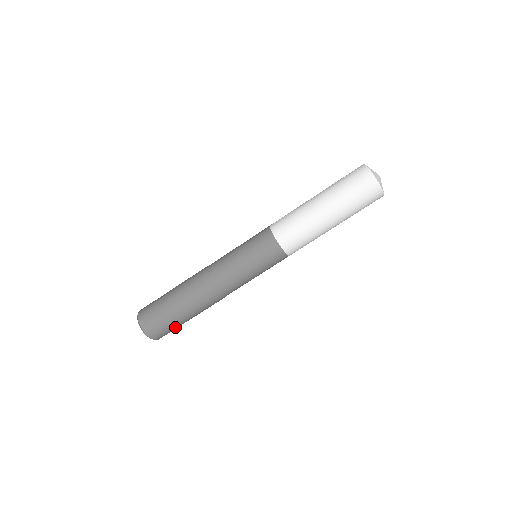
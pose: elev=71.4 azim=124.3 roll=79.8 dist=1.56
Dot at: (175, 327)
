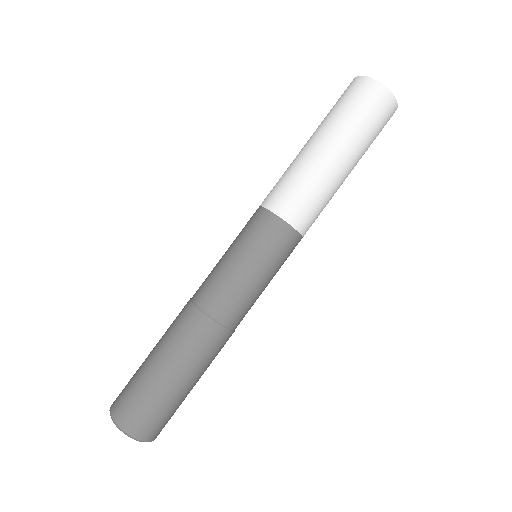
Dot at: occluded
